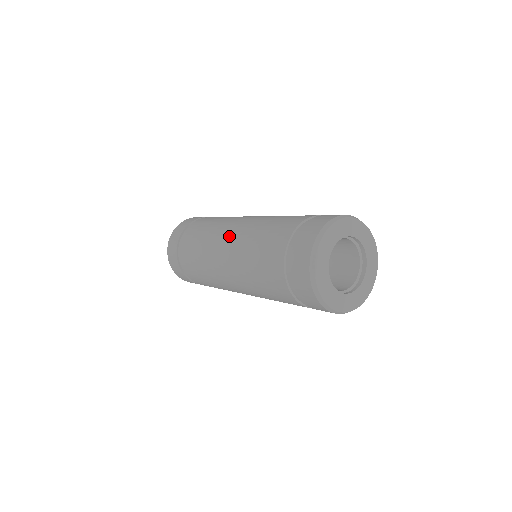
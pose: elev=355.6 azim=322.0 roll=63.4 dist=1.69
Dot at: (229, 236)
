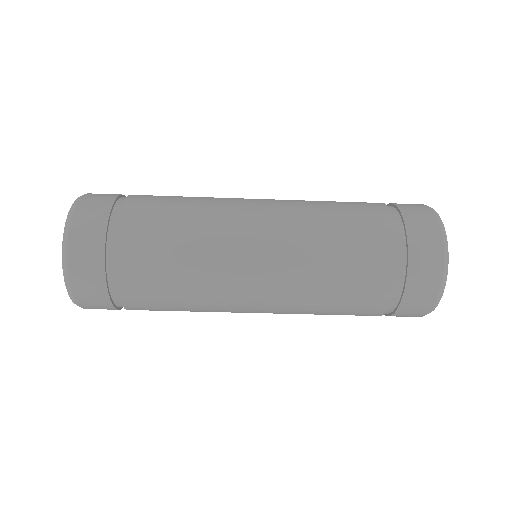
Dot at: occluded
